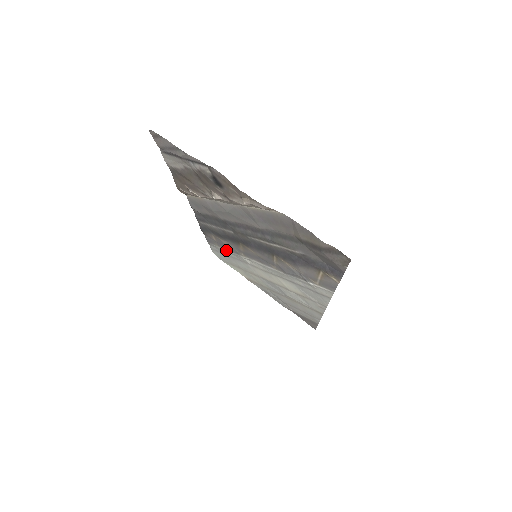
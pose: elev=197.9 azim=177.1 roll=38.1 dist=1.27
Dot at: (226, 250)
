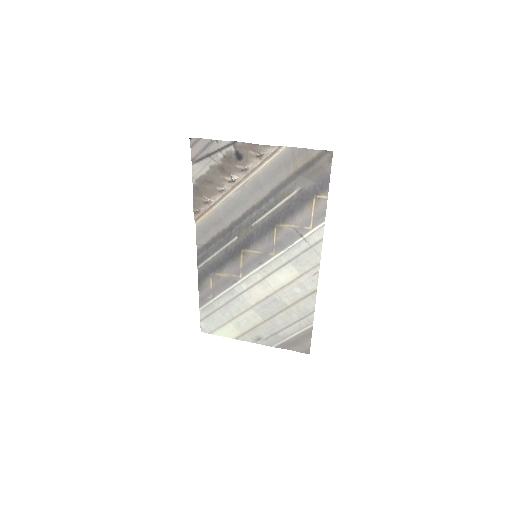
Dot at: (221, 294)
